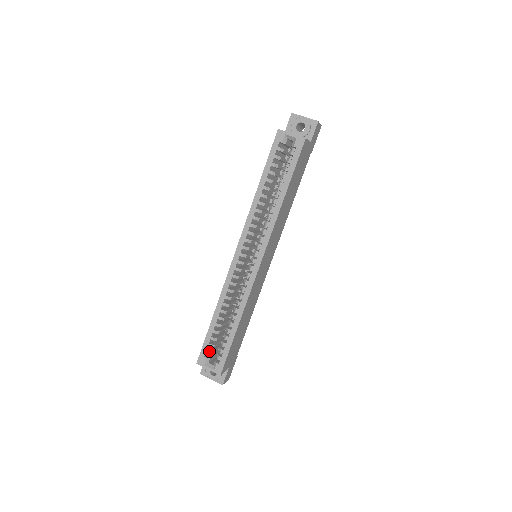
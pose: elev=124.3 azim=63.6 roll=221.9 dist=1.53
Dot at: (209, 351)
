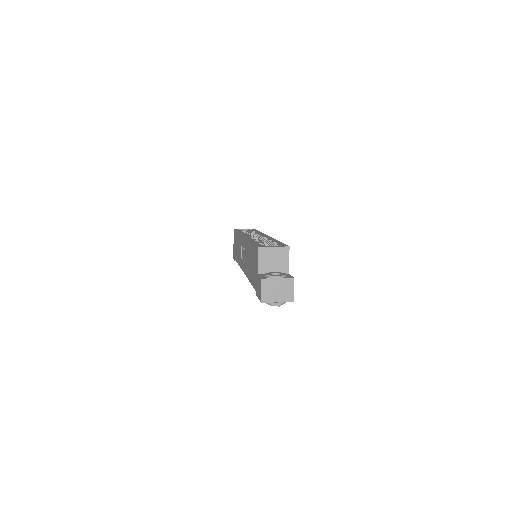
Dot at: occluded
